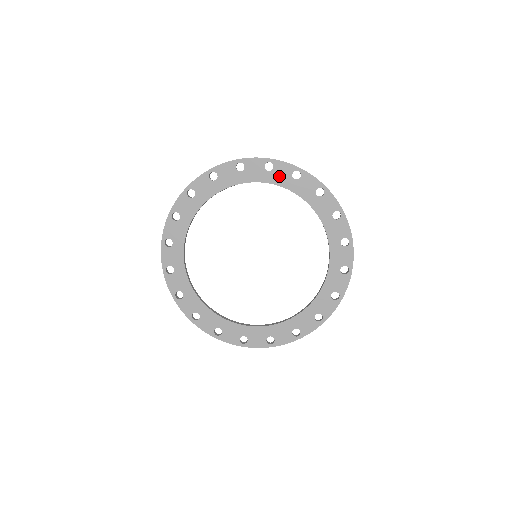
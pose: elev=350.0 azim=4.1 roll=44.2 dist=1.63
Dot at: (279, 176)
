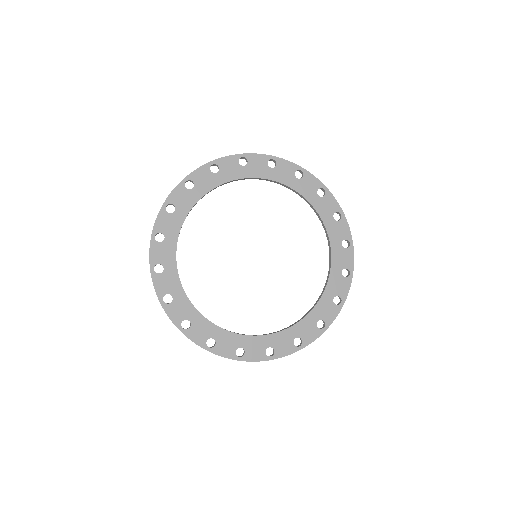
Dot at: (336, 230)
